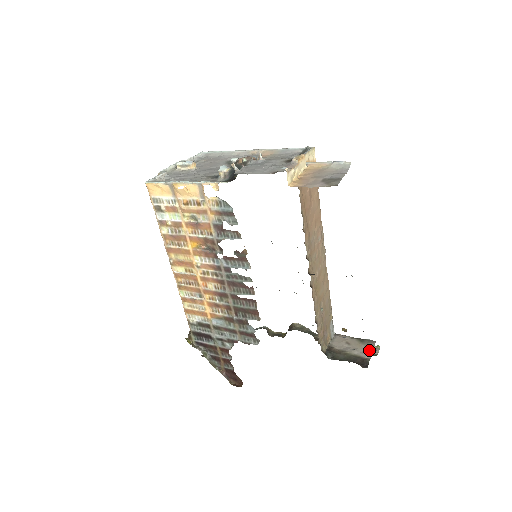
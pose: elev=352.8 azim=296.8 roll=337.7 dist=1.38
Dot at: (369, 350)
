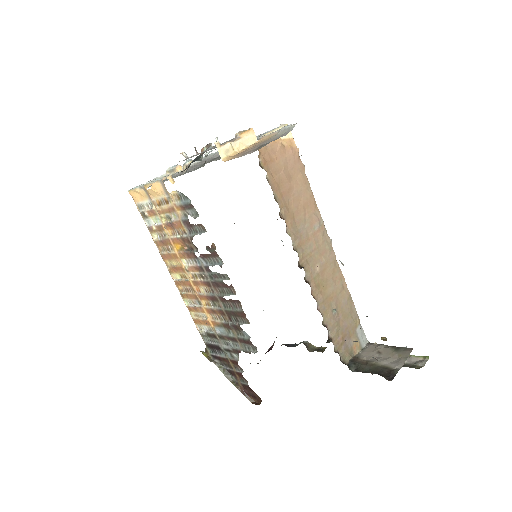
Dot at: (401, 359)
